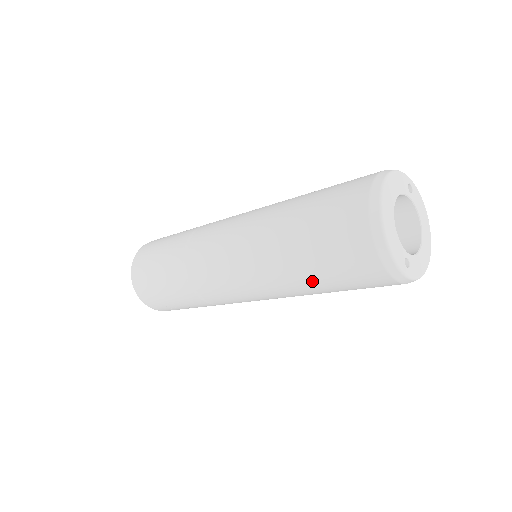
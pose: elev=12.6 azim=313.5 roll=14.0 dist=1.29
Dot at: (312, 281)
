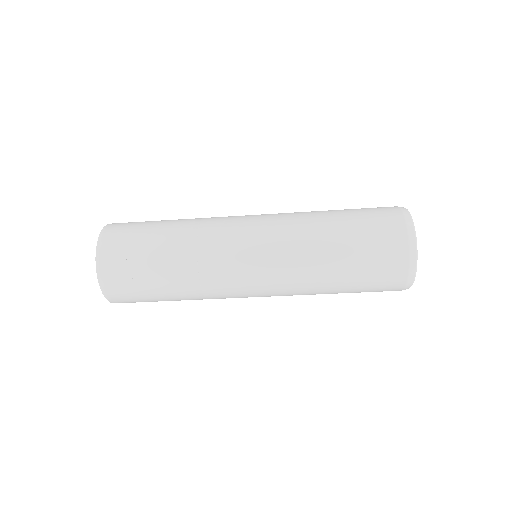
Dot at: (339, 242)
